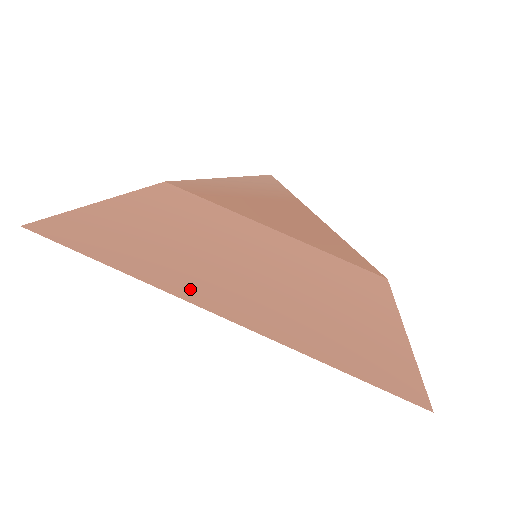
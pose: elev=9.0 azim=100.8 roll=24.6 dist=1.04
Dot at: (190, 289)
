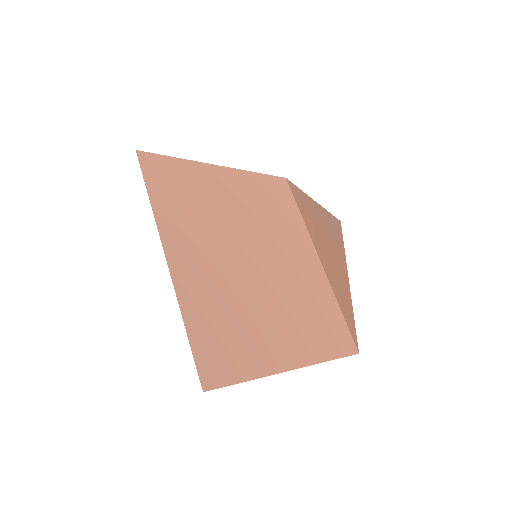
Dot at: (173, 235)
